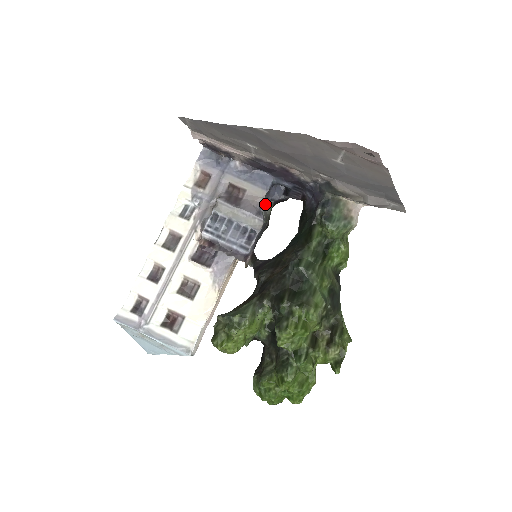
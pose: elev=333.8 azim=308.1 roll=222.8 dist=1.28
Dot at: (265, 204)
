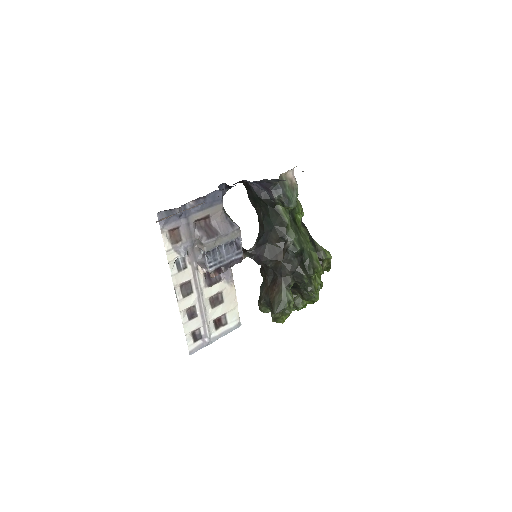
Dot at: (223, 209)
